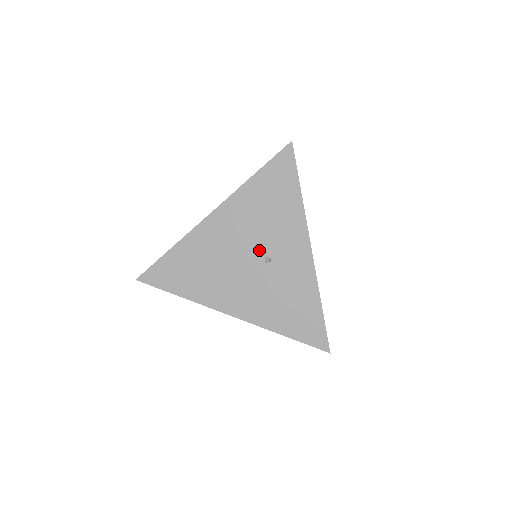
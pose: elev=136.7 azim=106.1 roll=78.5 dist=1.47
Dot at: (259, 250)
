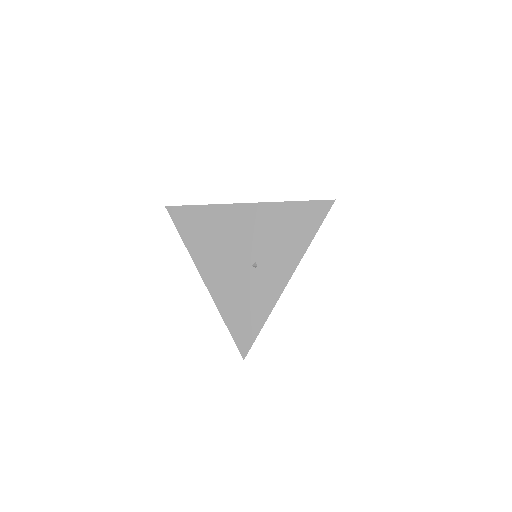
Dot at: (255, 254)
